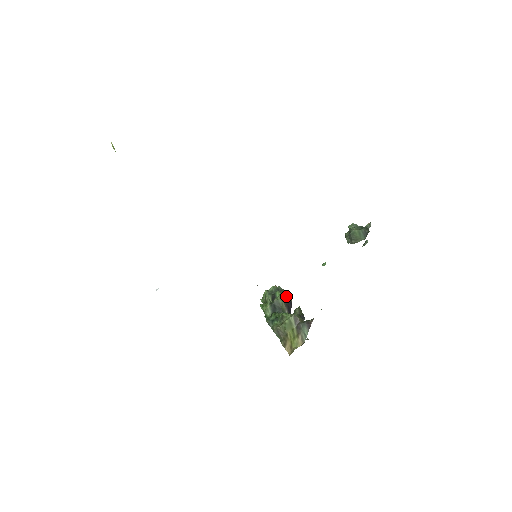
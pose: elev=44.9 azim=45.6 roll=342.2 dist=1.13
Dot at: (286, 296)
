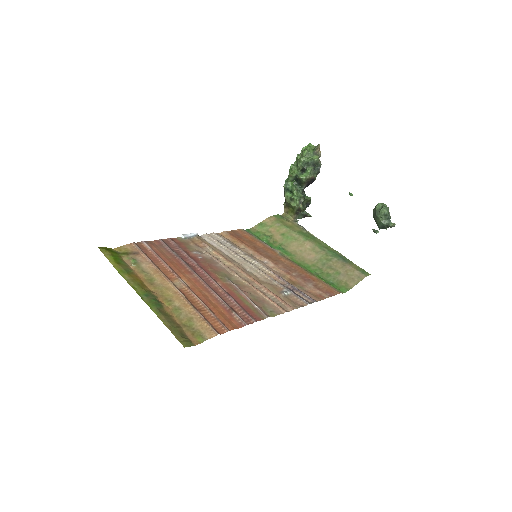
Dot at: (312, 178)
